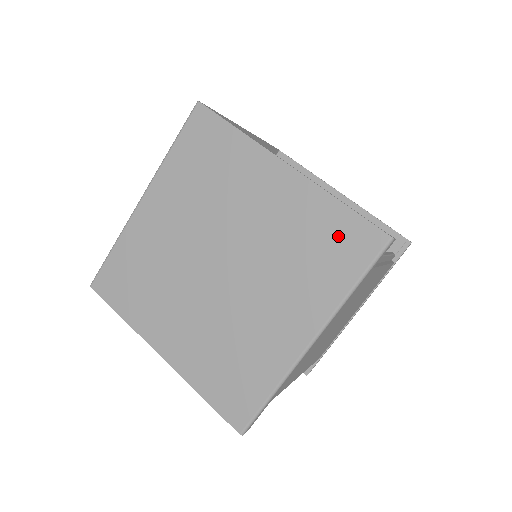
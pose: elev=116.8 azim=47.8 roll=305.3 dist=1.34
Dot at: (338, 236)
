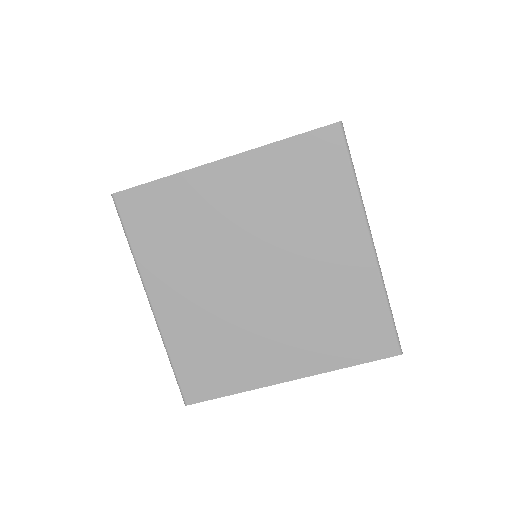
Dot at: (308, 161)
